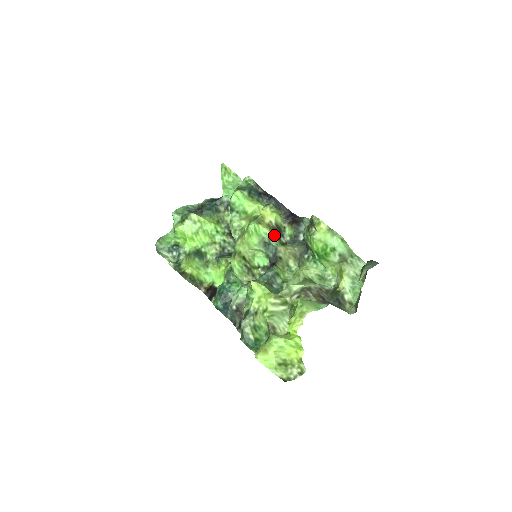
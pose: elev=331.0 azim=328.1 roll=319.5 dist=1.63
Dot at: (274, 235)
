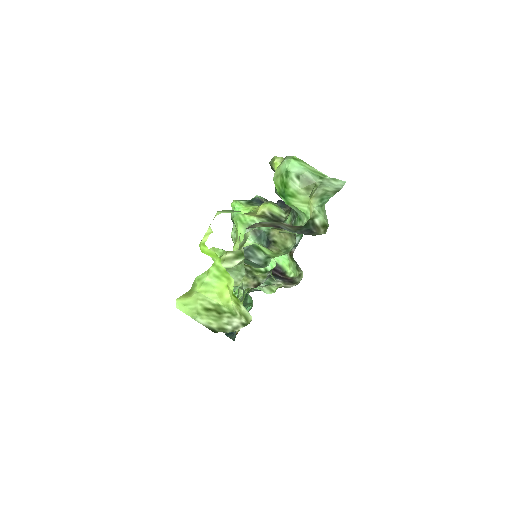
Dot at: (265, 221)
